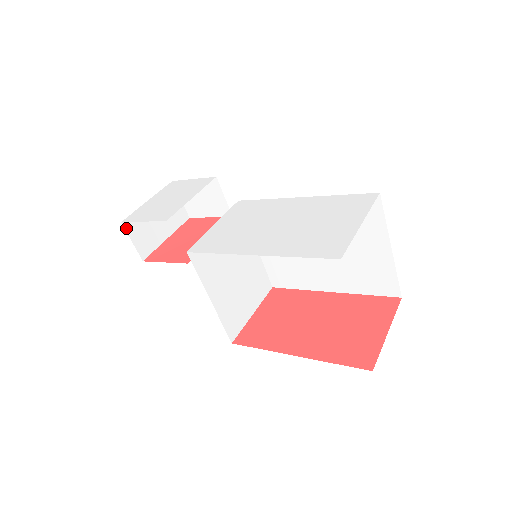
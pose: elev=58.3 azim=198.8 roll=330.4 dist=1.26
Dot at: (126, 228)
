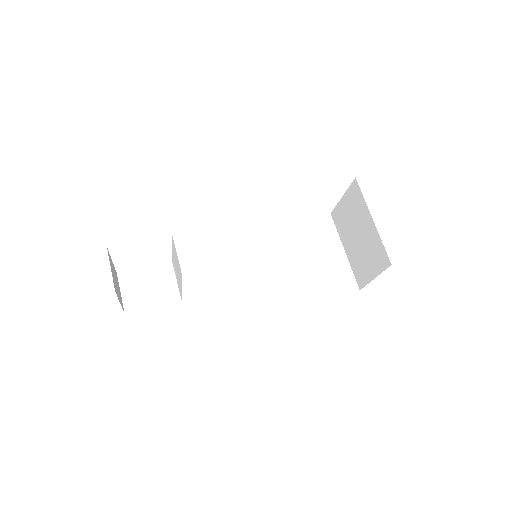
Dot at: occluded
